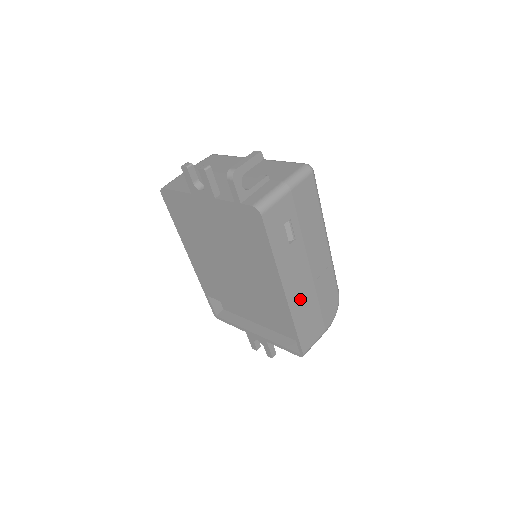
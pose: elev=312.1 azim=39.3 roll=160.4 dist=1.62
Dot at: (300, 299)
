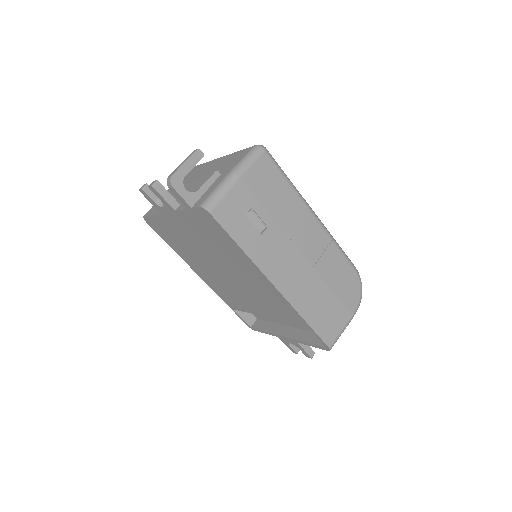
Dot at: (300, 289)
